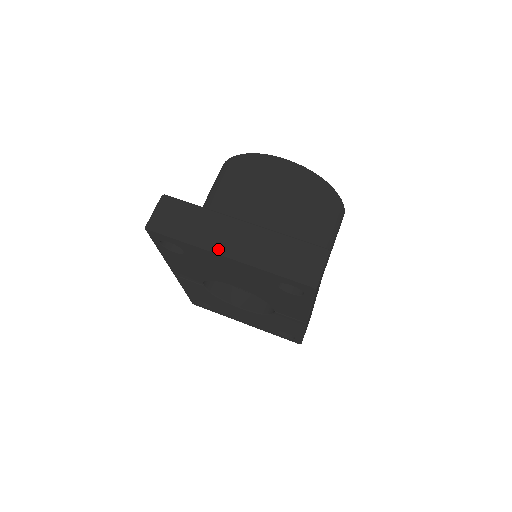
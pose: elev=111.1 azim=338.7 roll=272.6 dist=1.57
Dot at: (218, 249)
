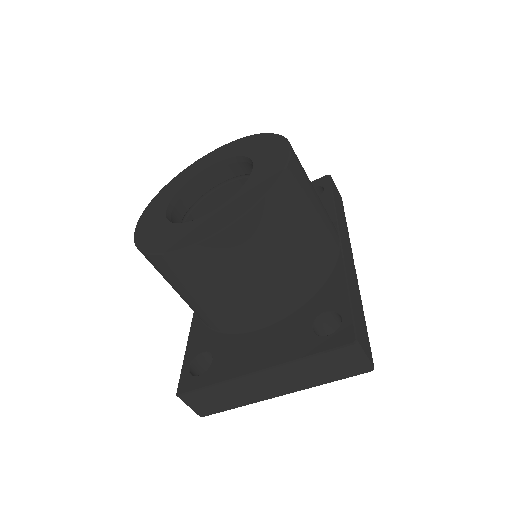
Dot at: (268, 397)
